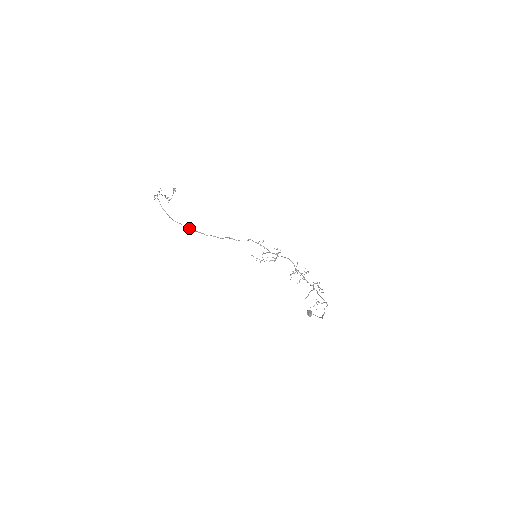
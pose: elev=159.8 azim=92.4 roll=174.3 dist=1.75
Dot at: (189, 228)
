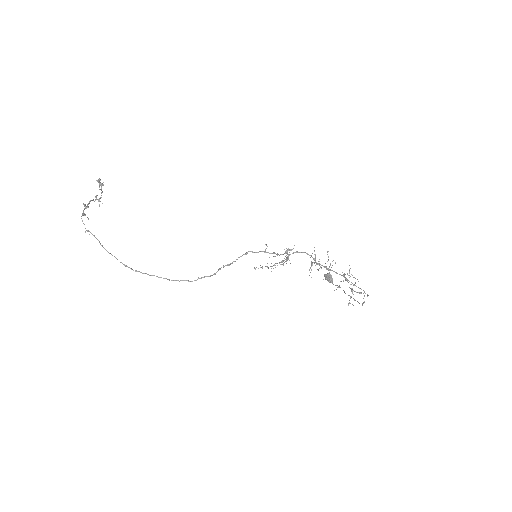
Dot at: (163, 278)
